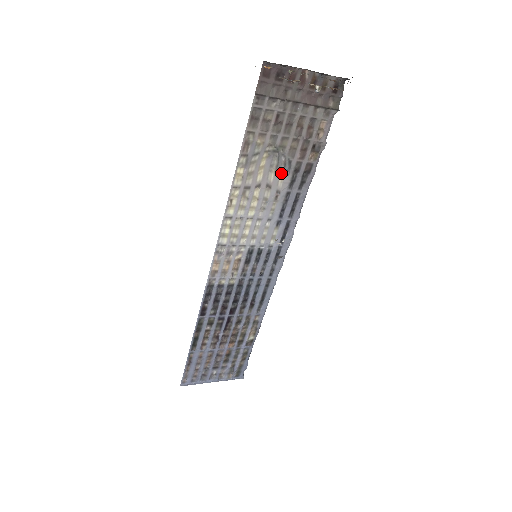
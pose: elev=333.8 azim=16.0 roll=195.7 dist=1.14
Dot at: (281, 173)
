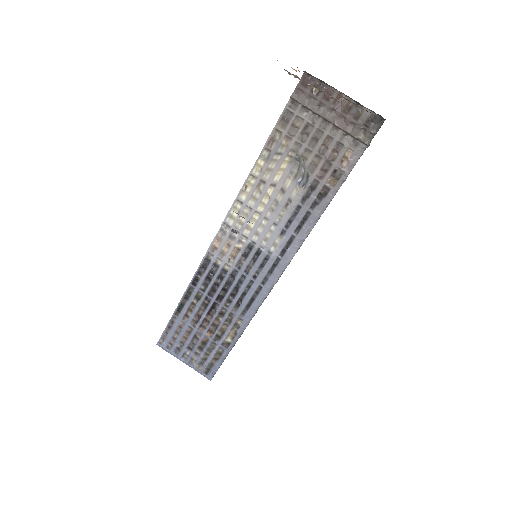
Dot at: (298, 184)
